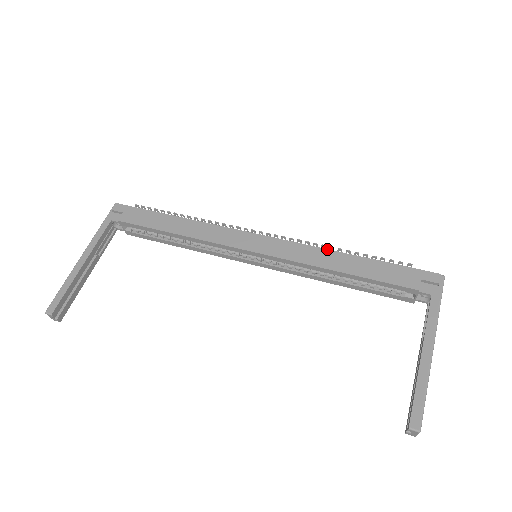
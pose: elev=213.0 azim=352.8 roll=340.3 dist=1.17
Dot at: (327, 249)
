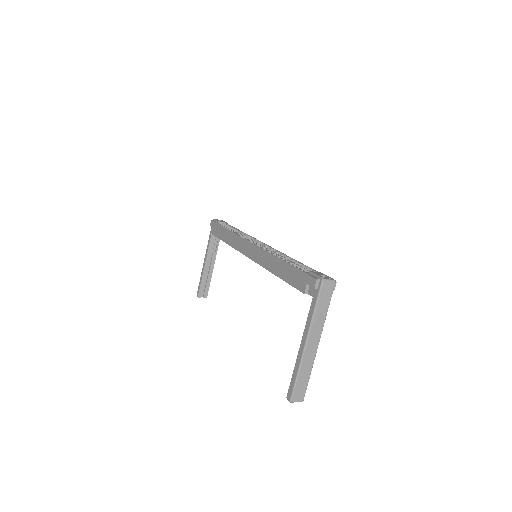
Dot at: (272, 254)
